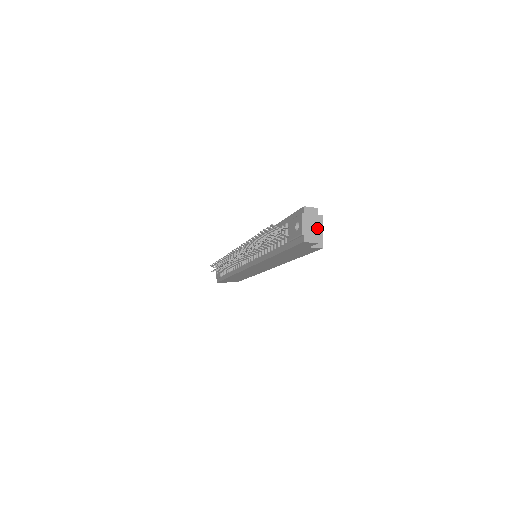
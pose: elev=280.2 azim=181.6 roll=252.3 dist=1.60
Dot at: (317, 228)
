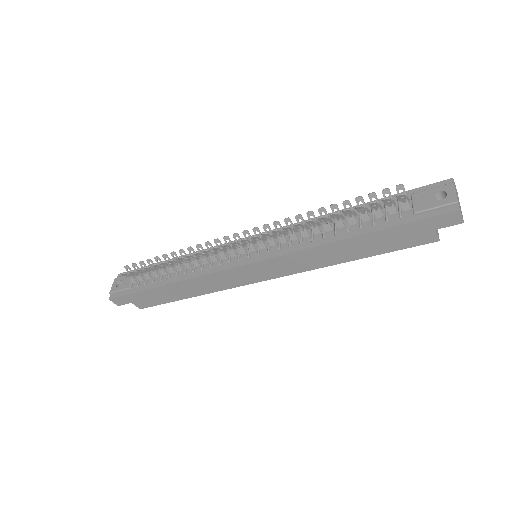
Dot at: occluded
